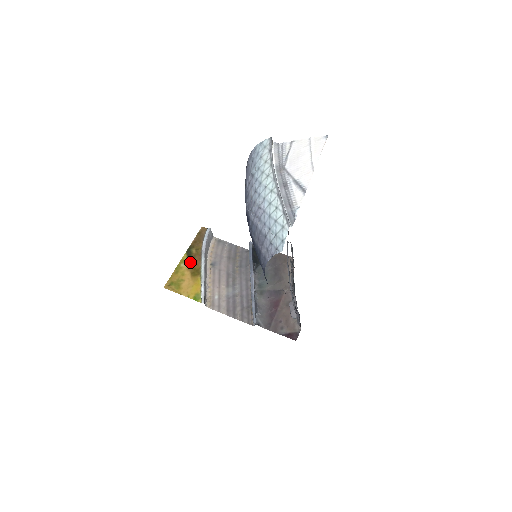
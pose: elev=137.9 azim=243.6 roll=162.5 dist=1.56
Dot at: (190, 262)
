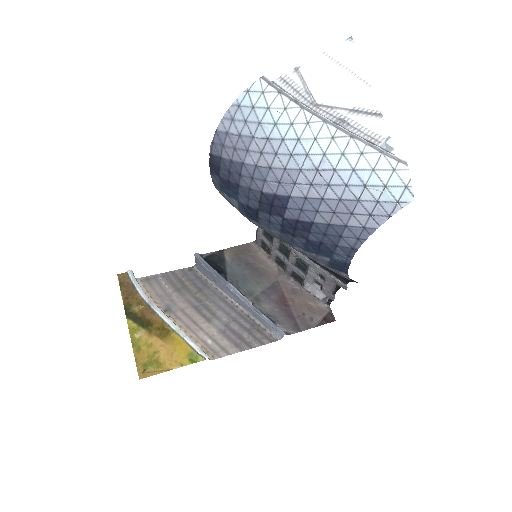
Dot at: (144, 325)
